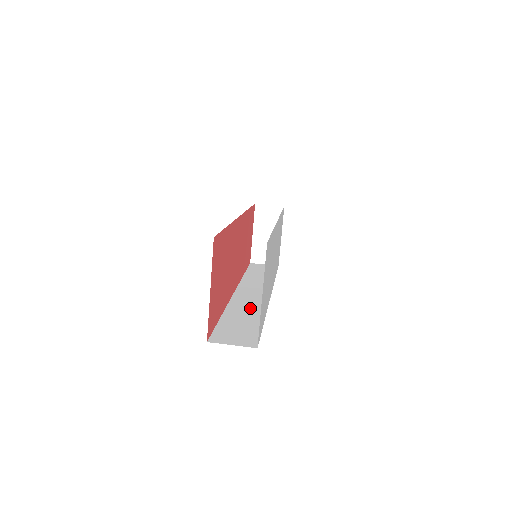
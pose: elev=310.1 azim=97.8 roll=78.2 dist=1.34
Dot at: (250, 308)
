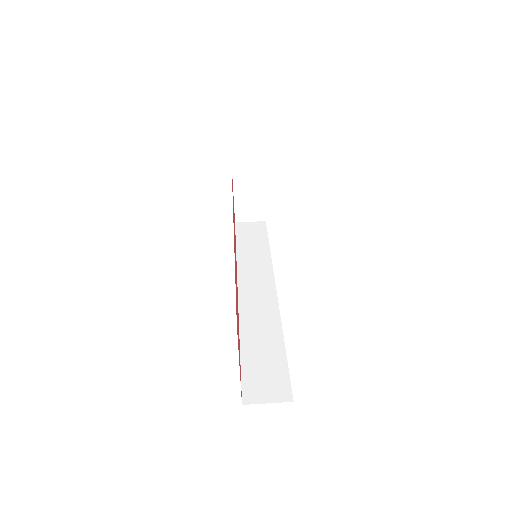
Dot at: (263, 322)
